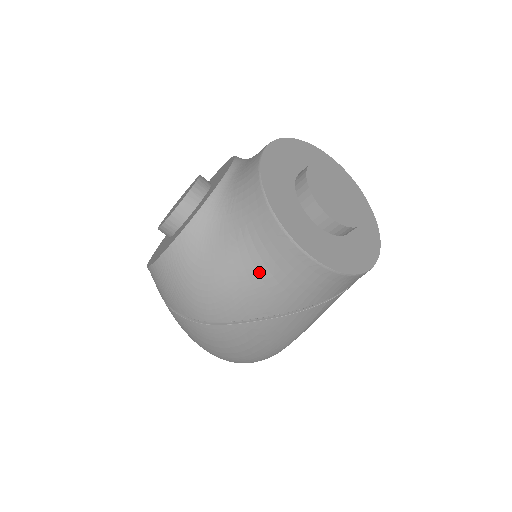
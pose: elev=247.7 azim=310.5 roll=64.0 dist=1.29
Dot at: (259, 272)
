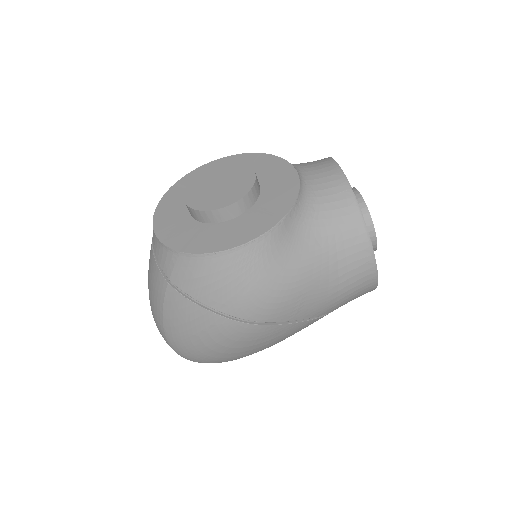
Dot at: (330, 279)
